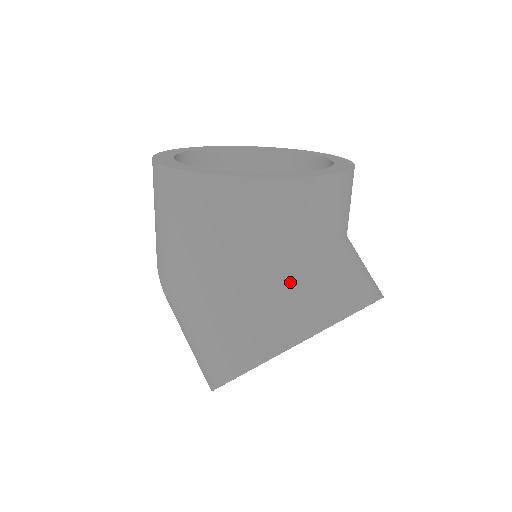
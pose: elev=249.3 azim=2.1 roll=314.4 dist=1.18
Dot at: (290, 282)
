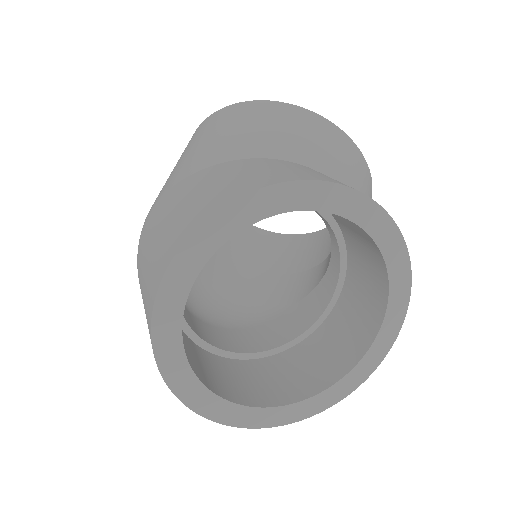
Dot at: (306, 168)
